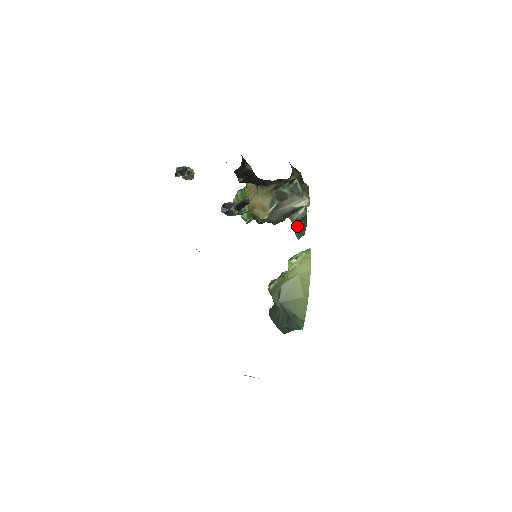
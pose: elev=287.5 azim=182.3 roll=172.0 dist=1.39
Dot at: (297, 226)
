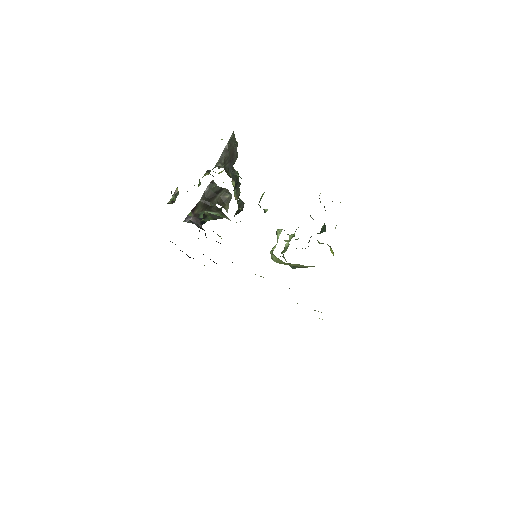
Dot at: occluded
